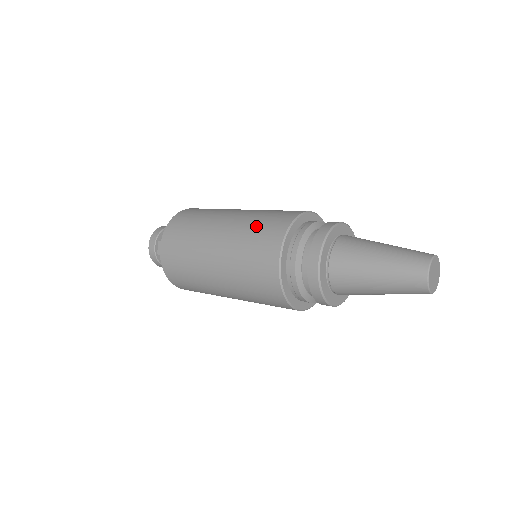
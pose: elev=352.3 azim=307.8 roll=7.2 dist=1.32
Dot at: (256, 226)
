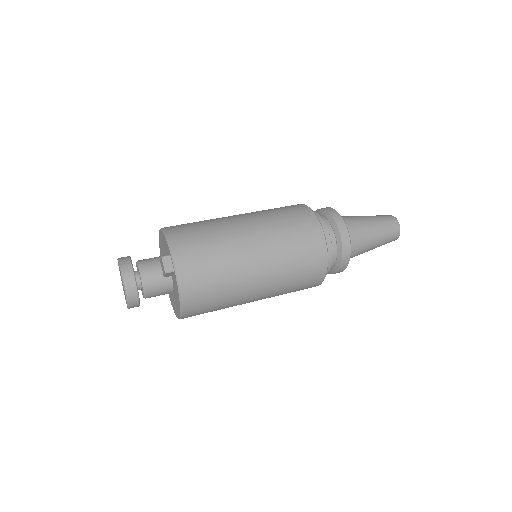
Dot at: (281, 214)
